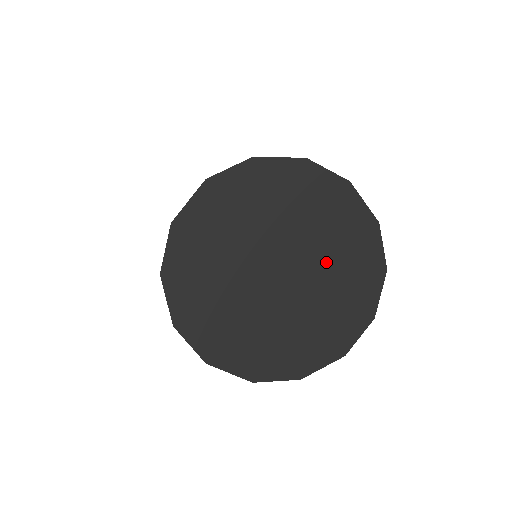
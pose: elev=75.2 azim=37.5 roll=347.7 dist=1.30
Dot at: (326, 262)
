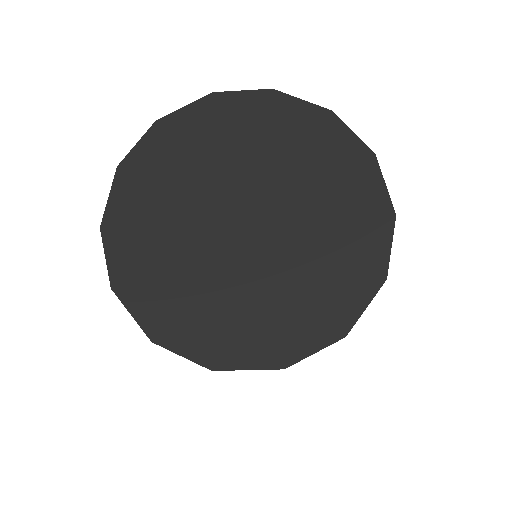
Dot at: (308, 234)
